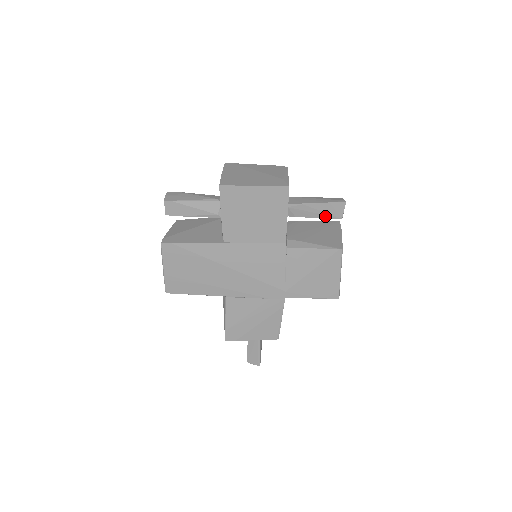
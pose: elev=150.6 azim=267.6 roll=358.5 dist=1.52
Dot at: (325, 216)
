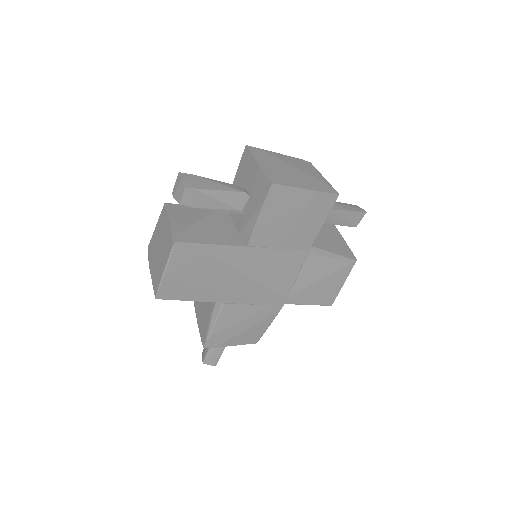
Dot at: (343, 223)
